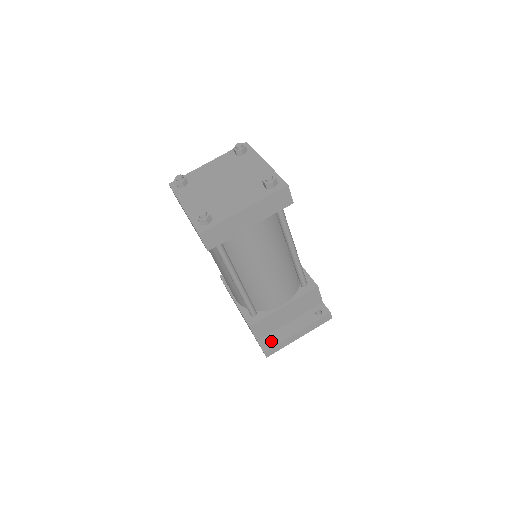
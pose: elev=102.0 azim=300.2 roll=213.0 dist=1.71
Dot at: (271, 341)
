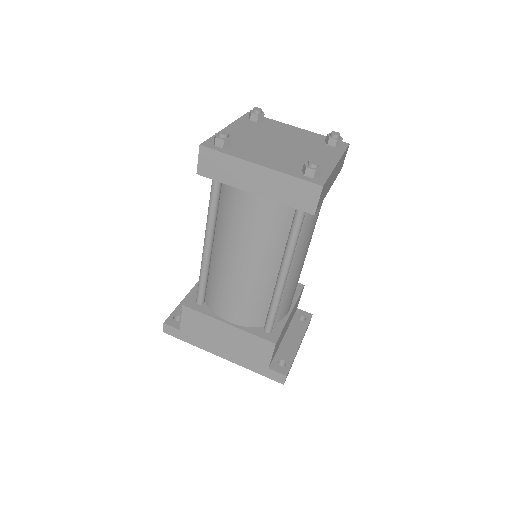
Dot at: (279, 364)
